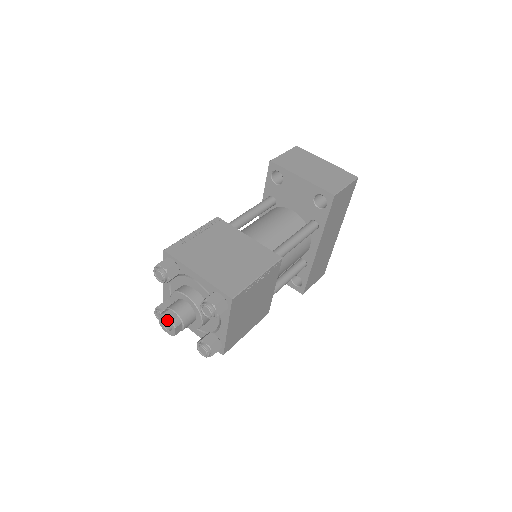
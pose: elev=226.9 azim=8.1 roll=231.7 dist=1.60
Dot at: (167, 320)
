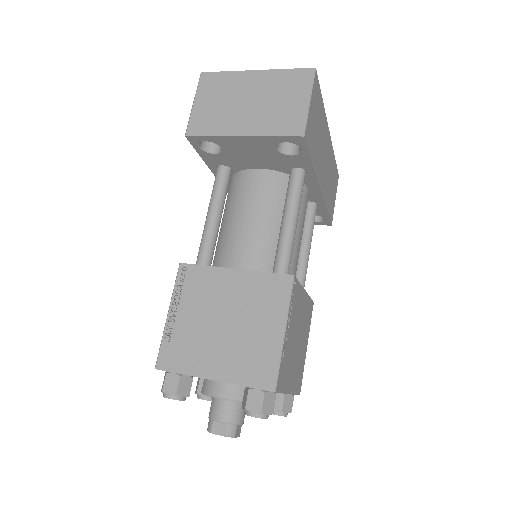
Dot at: (220, 435)
